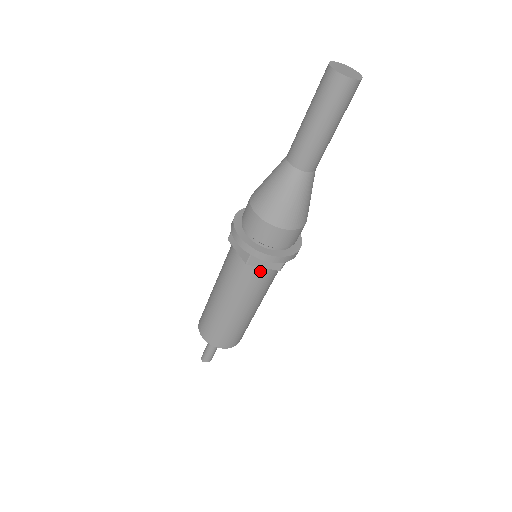
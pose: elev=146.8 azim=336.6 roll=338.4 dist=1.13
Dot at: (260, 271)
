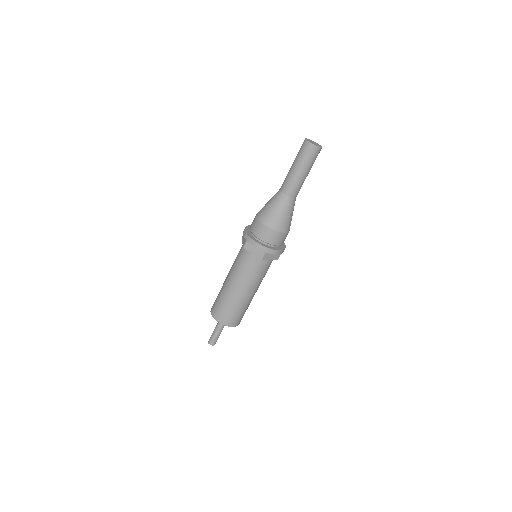
Dot at: (251, 257)
